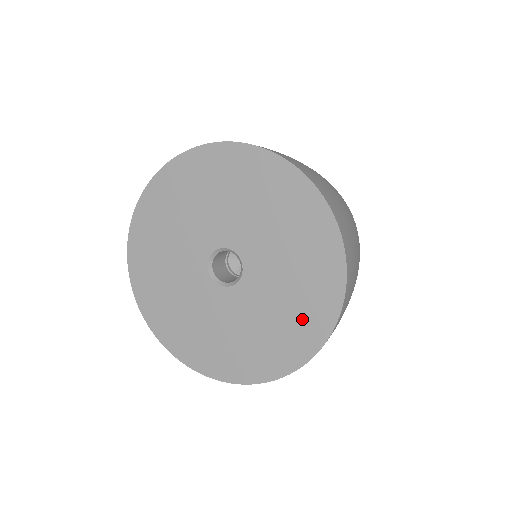
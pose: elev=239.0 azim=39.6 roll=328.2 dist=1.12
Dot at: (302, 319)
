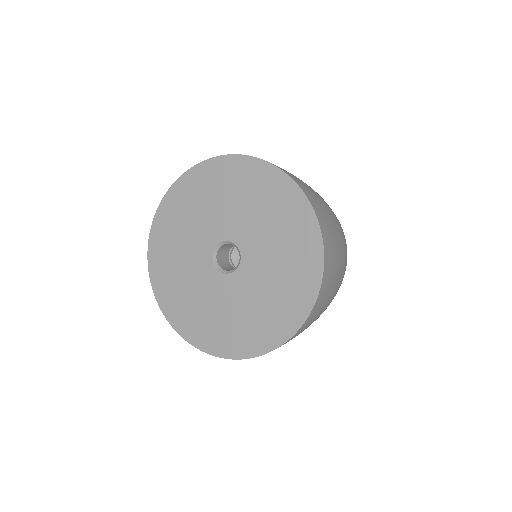
Dot at: (298, 264)
